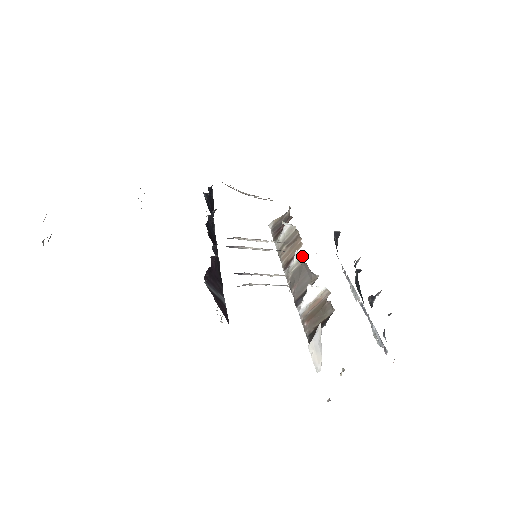
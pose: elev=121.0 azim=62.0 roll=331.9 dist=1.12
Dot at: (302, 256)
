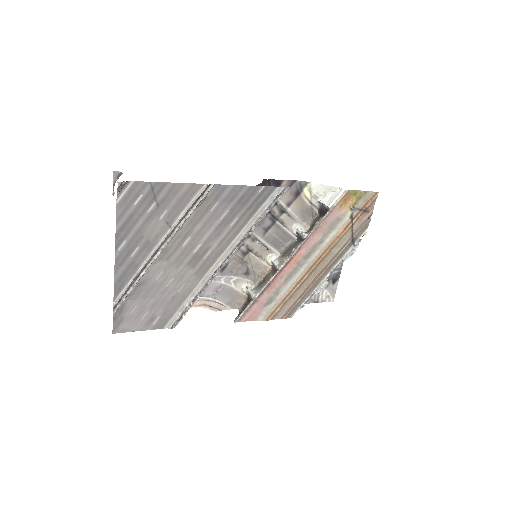
Dot at: (278, 258)
